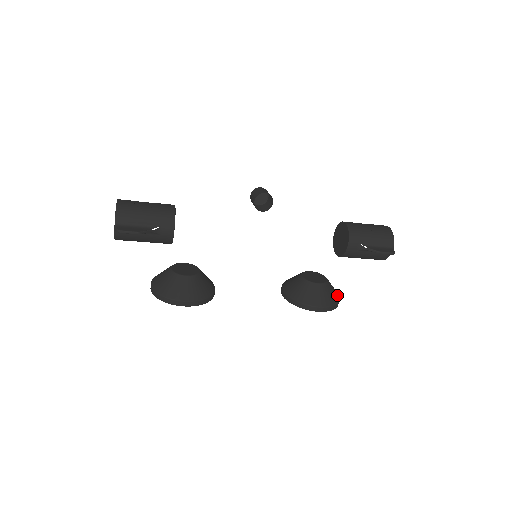
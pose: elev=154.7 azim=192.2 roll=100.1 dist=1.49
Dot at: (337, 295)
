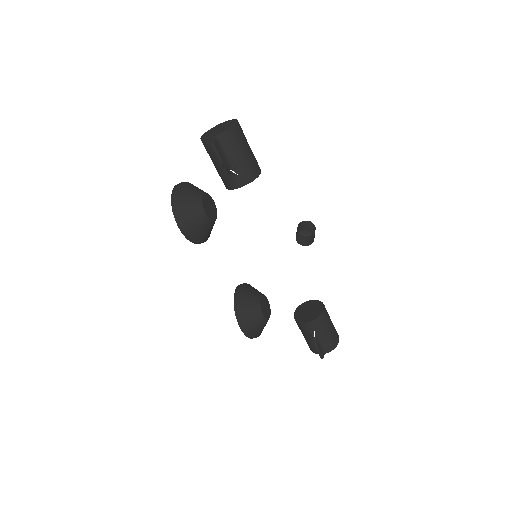
Dot at: occluded
